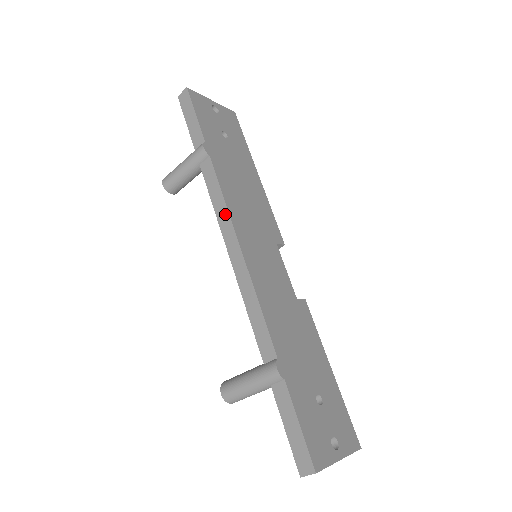
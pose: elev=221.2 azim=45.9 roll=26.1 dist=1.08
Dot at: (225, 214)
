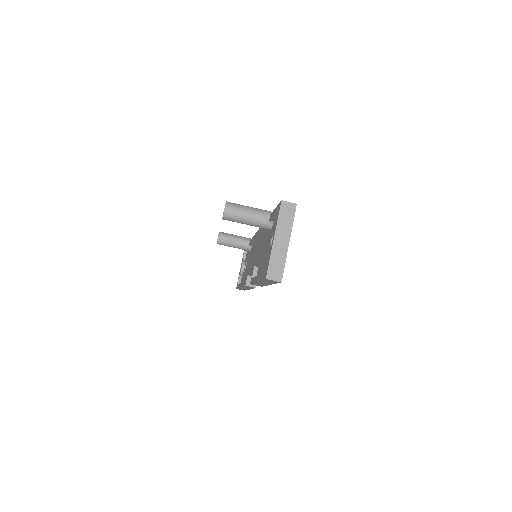
Dot at: occluded
